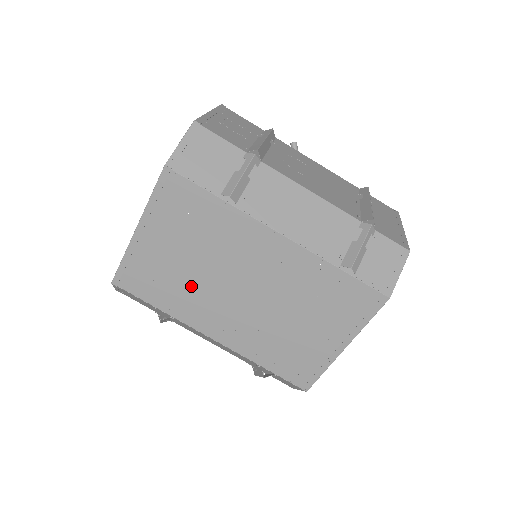
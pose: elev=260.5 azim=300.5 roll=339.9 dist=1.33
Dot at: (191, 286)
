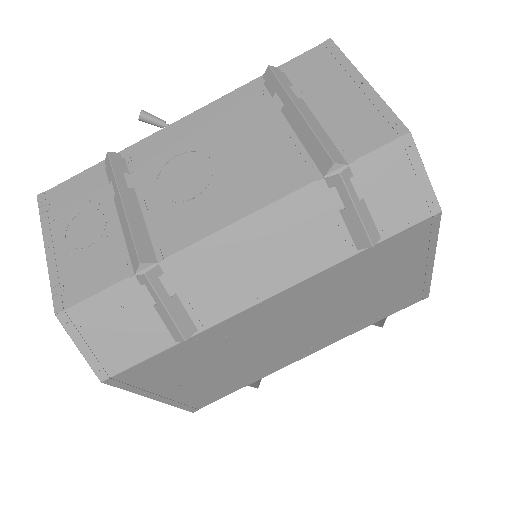
Dot at: (248, 366)
